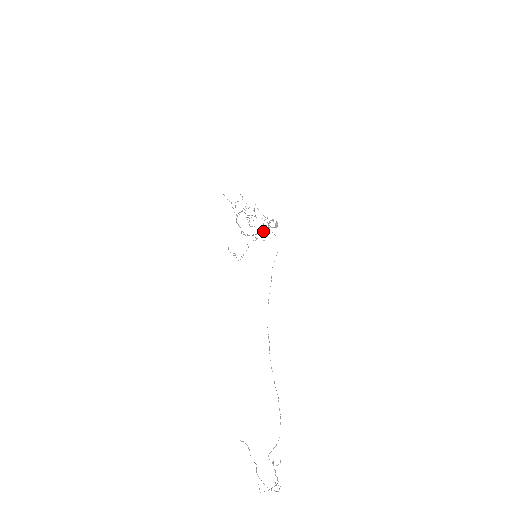
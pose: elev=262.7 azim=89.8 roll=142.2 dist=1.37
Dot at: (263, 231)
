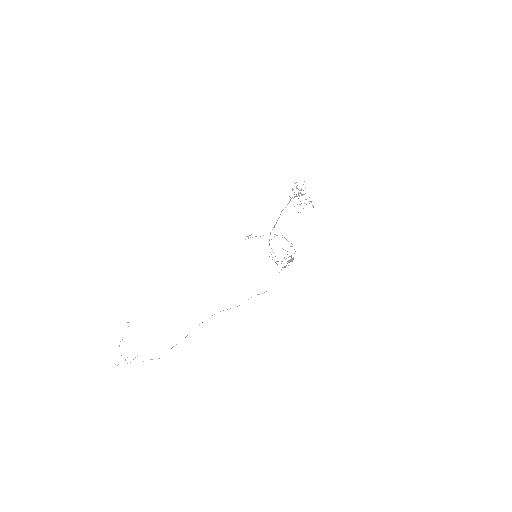
Dot at: occluded
